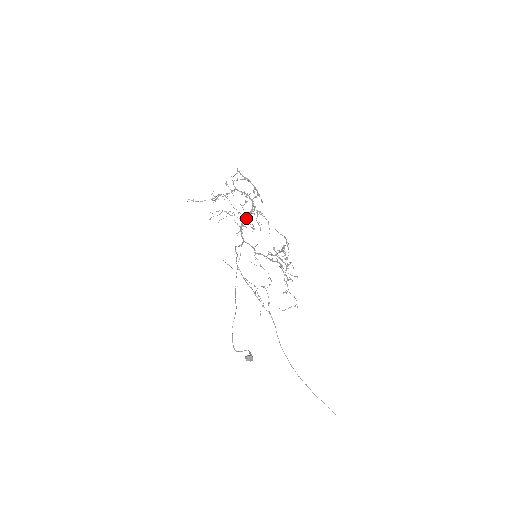
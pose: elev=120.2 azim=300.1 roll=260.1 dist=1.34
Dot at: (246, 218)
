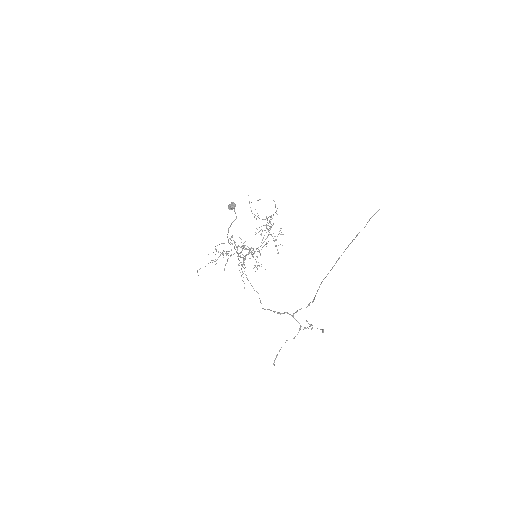
Dot at: (241, 252)
